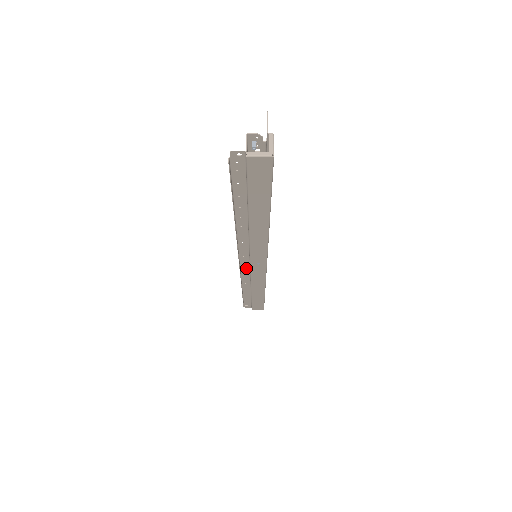
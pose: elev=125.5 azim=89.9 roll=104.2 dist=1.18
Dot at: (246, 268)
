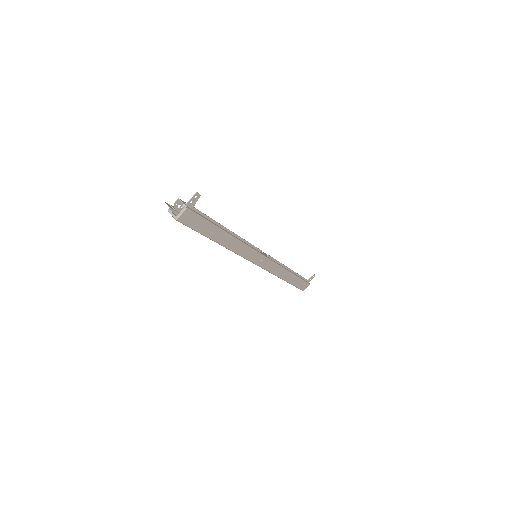
Dot at: occluded
